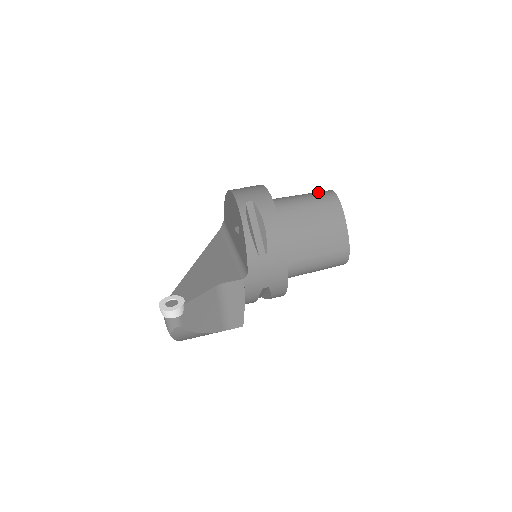
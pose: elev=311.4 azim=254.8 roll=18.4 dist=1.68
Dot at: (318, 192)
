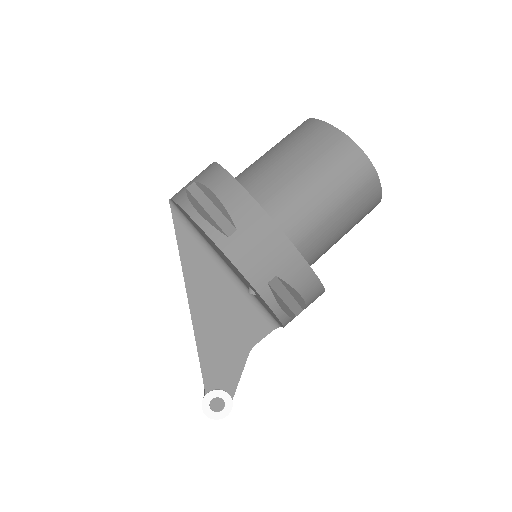
Dot at: (341, 163)
